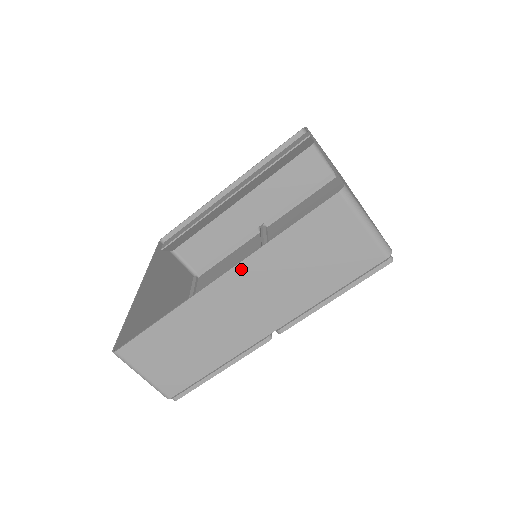
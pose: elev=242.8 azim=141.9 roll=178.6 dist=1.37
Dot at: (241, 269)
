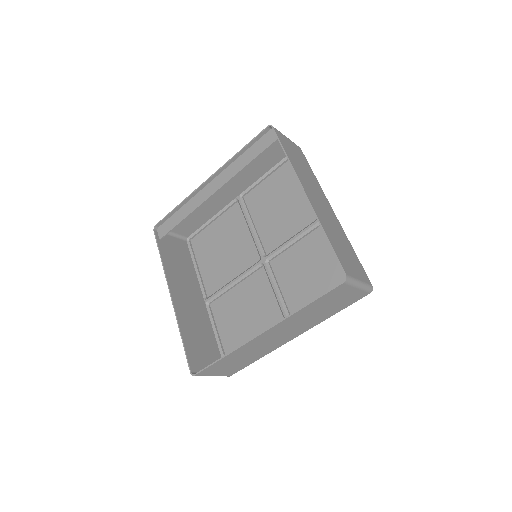
Dot at: (278, 326)
